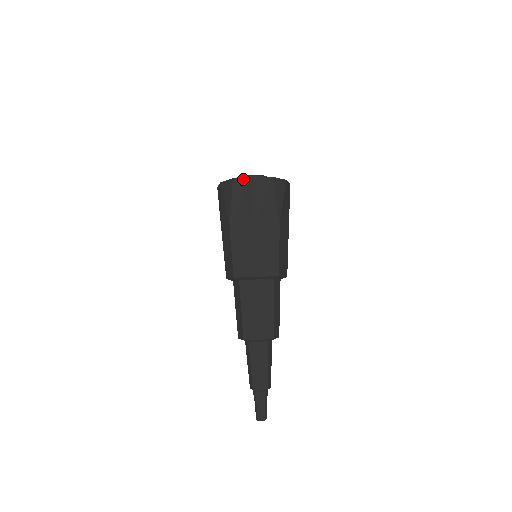
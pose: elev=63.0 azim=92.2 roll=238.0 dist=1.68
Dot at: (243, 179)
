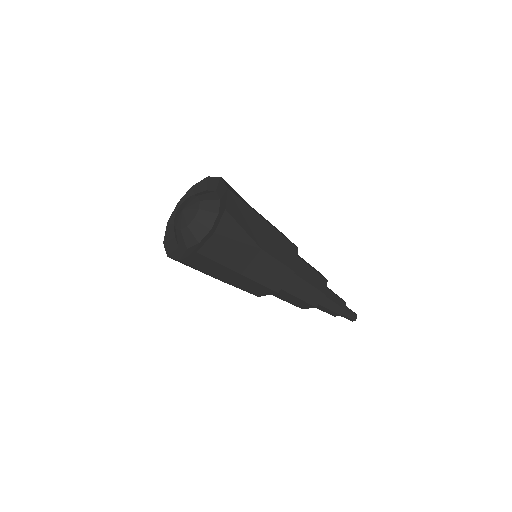
Dot at: (190, 257)
